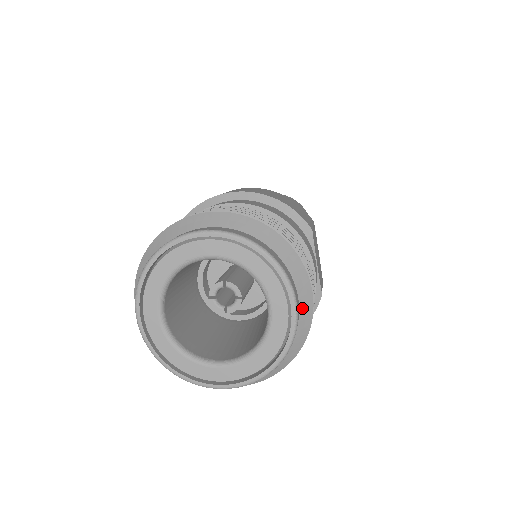
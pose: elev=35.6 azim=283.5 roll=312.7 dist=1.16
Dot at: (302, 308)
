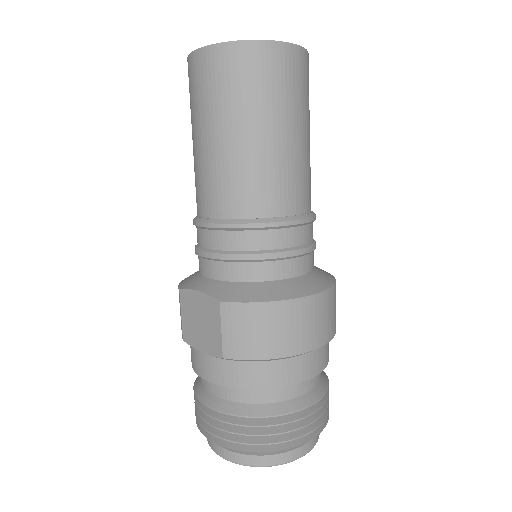
Dot at: occluded
